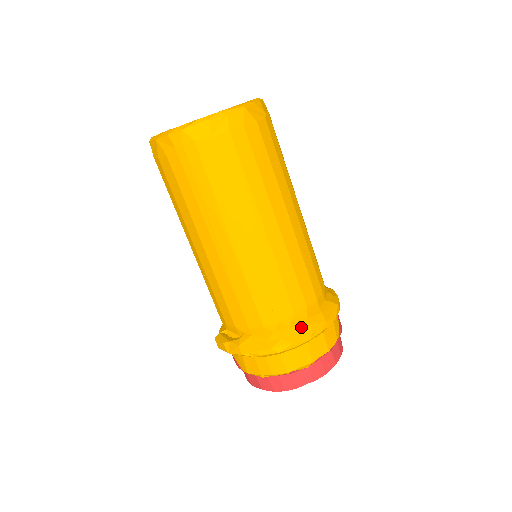
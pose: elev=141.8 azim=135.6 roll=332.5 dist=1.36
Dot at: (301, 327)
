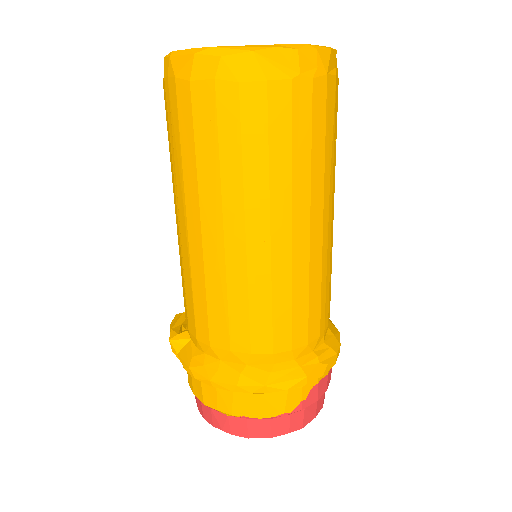
Dot at: (231, 370)
